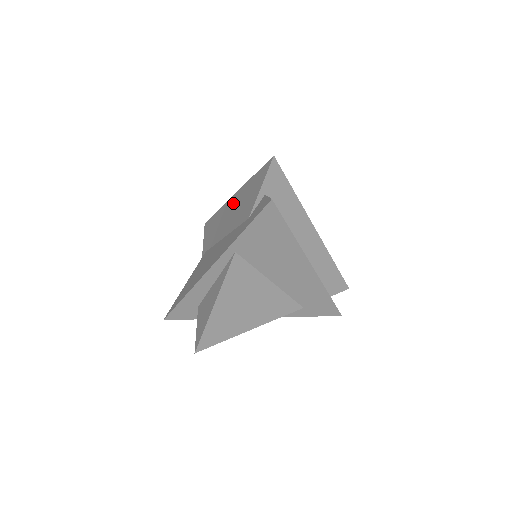
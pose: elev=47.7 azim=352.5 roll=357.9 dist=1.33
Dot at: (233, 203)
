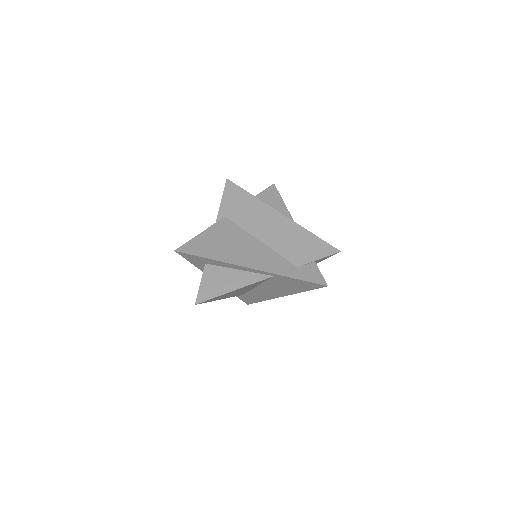
Dot at: (280, 222)
